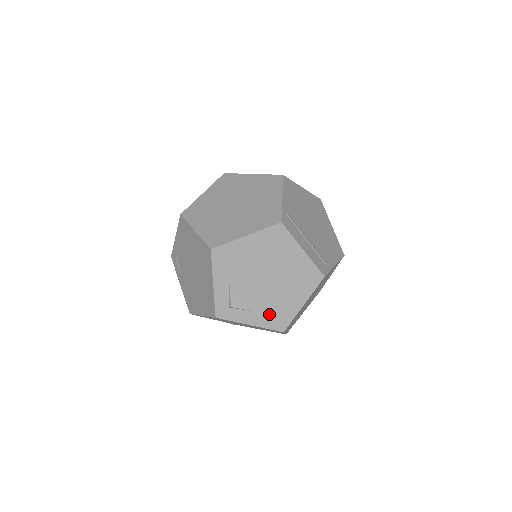
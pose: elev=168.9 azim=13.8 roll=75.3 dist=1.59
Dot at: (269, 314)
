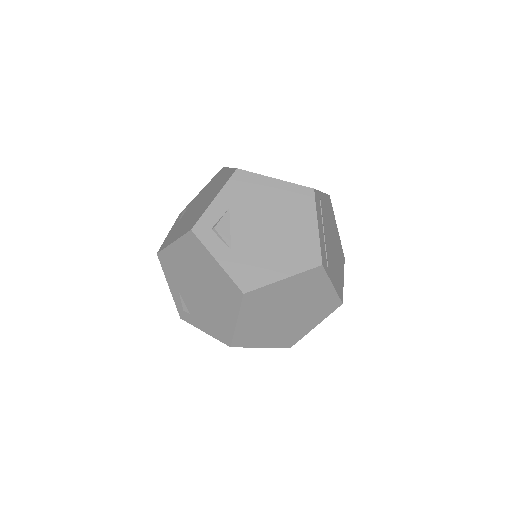
Dot at: (243, 263)
